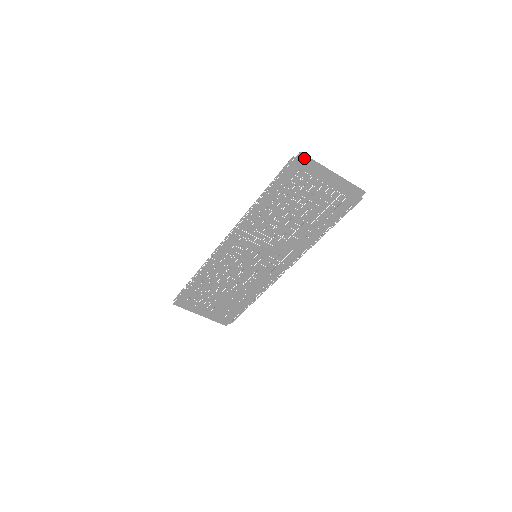
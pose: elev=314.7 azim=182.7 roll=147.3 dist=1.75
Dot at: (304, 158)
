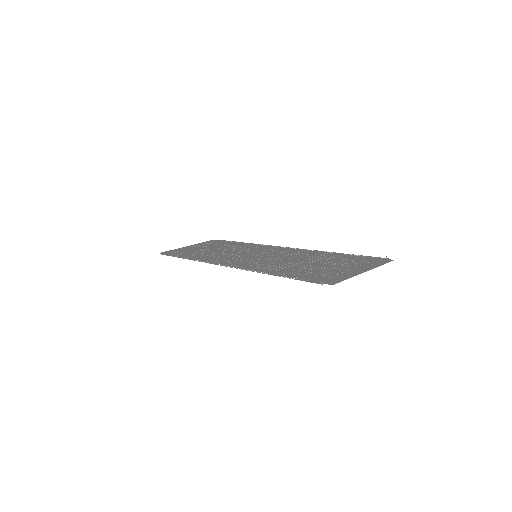
Dot at: (335, 282)
